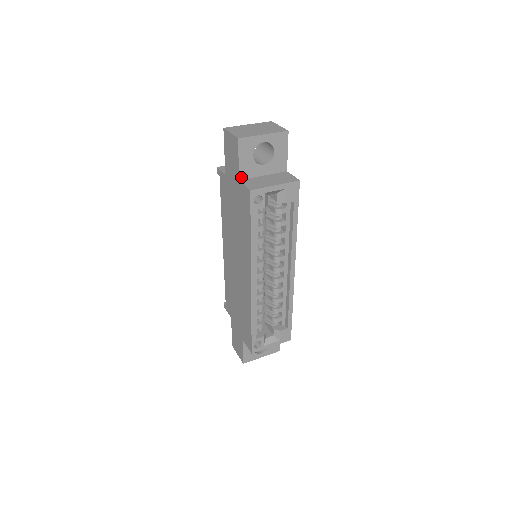
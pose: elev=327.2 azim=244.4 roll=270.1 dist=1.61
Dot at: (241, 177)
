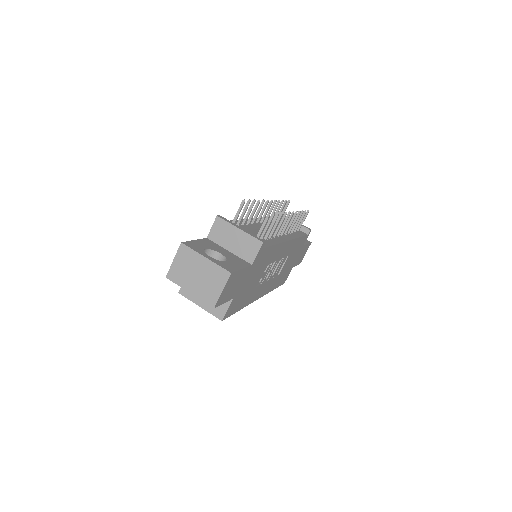
Dot at: occluded
